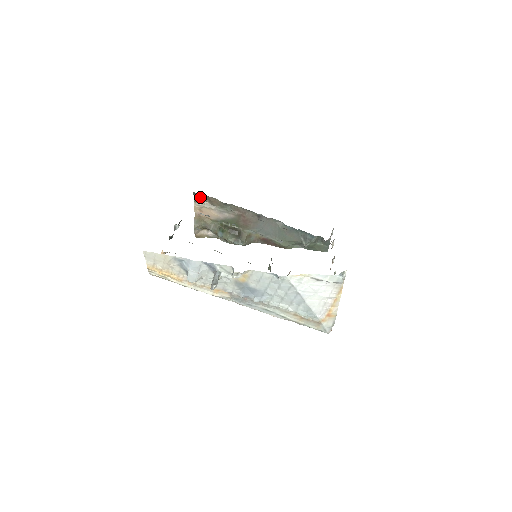
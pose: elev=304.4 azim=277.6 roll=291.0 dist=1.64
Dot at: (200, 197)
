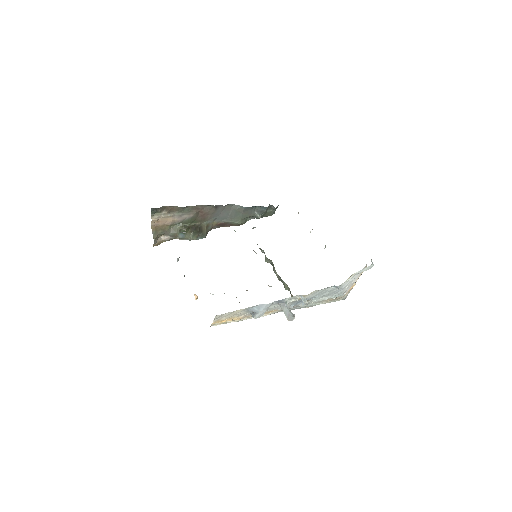
Dot at: (157, 210)
